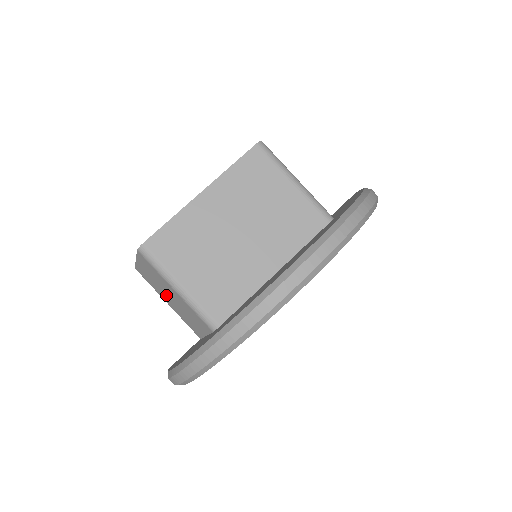
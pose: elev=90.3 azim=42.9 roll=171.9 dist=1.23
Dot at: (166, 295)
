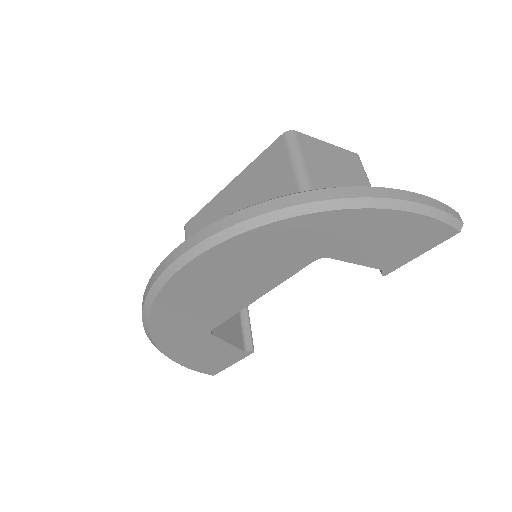
Dot at: occluded
